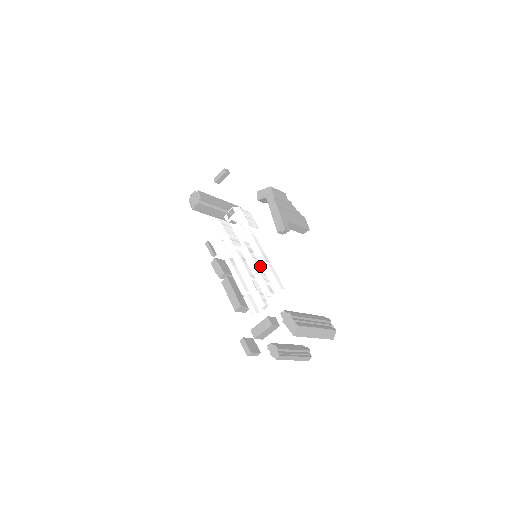
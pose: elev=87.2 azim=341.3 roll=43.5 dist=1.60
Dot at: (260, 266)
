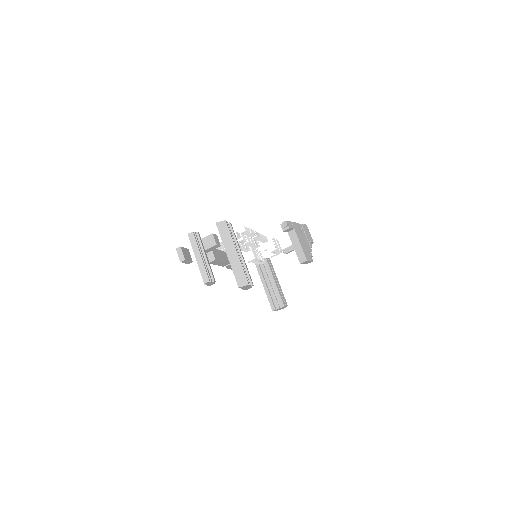
Dot at: (250, 241)
